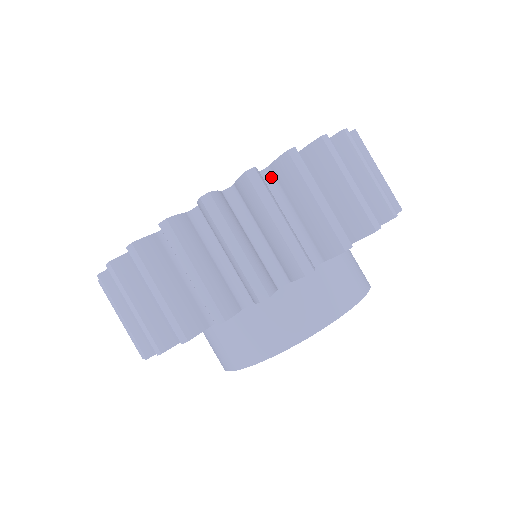
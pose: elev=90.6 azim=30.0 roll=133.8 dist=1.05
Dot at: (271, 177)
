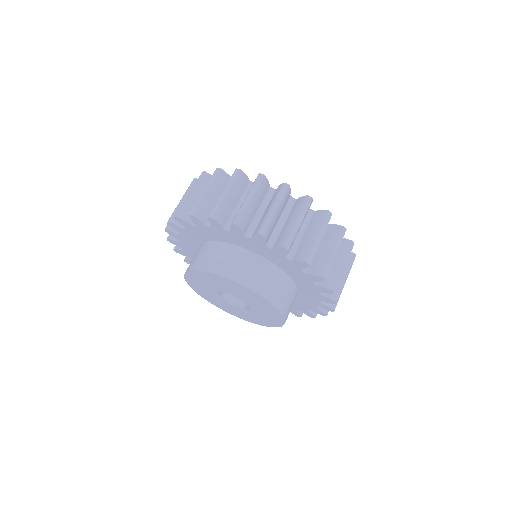
Dot at: (293, 203)
